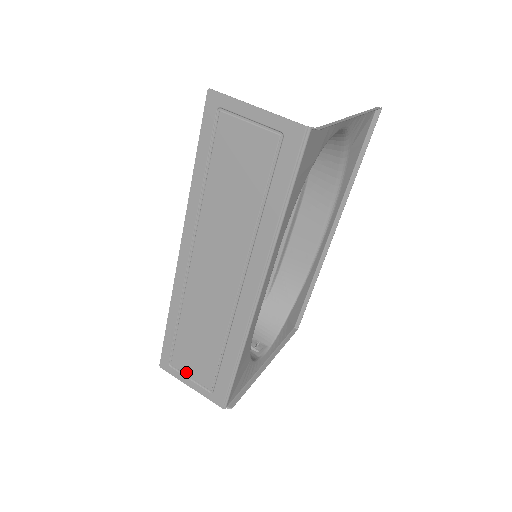
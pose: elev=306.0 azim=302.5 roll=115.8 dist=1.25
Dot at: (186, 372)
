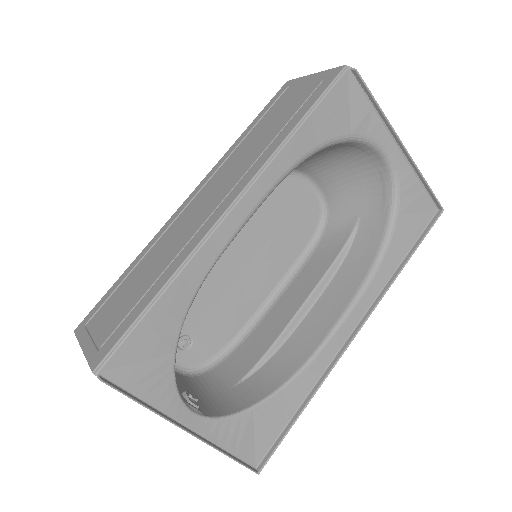
Dot at: (95, 328)
